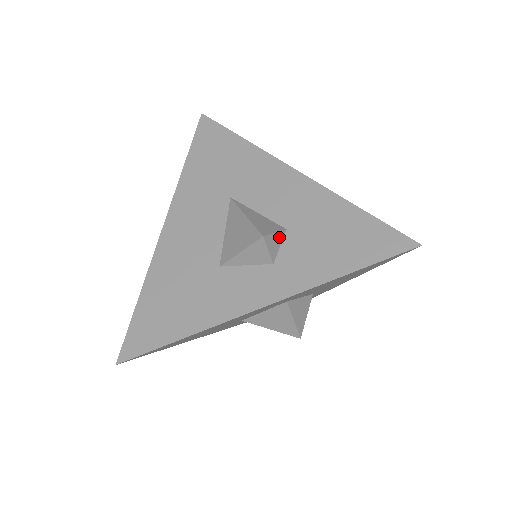
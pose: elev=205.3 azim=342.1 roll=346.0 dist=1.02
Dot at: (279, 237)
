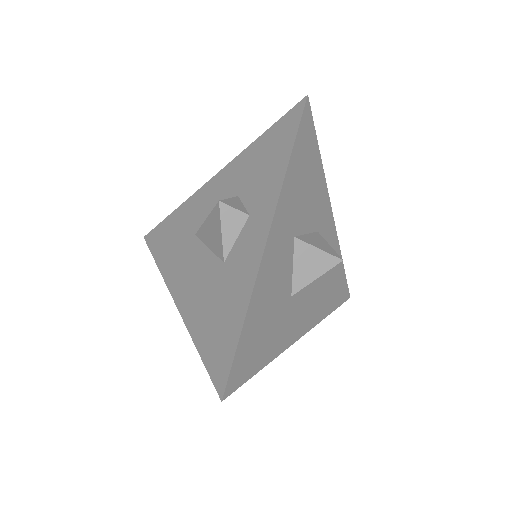
Dot at: (236, 201)
